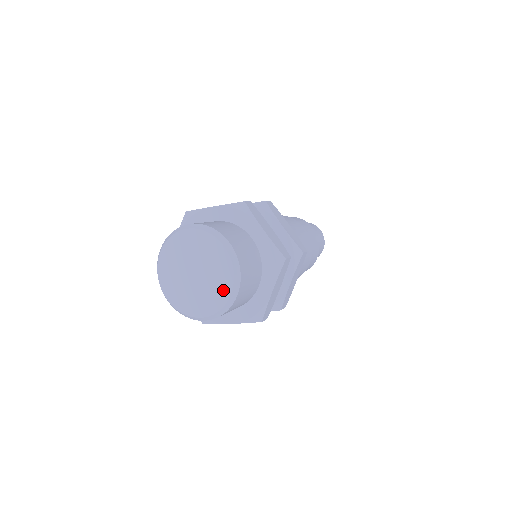
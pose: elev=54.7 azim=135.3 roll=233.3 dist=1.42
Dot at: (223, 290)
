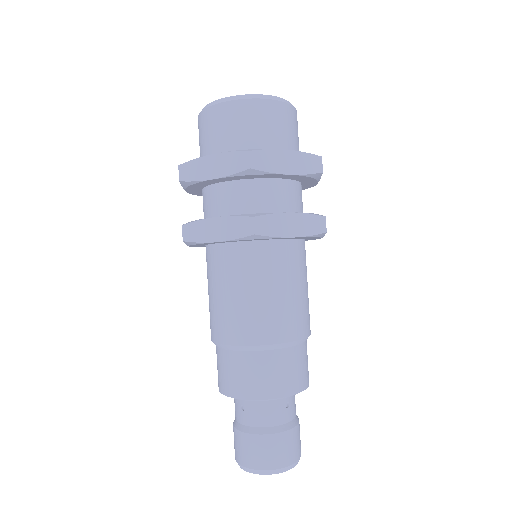
Dot at: occluded
